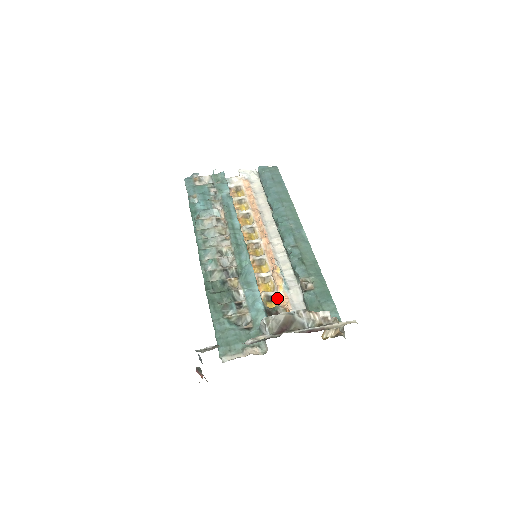
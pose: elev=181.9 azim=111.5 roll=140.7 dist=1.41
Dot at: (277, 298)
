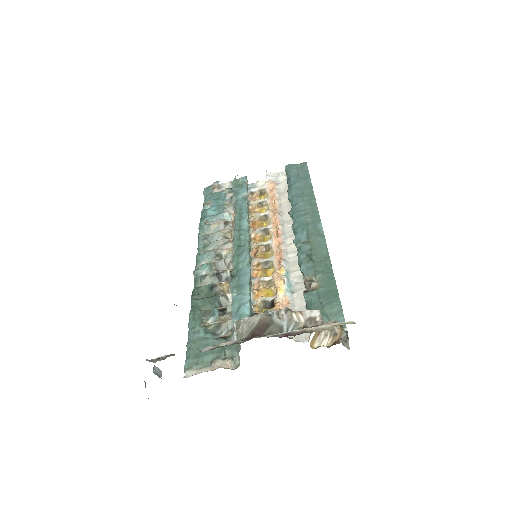
Dot at: occluded
